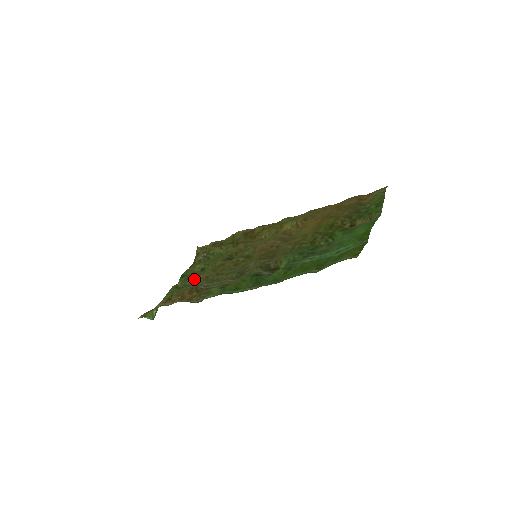
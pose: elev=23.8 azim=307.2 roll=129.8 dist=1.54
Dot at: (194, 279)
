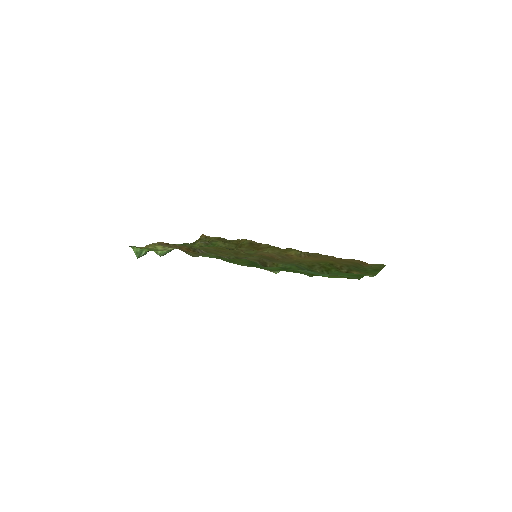
Dot at: occluded
